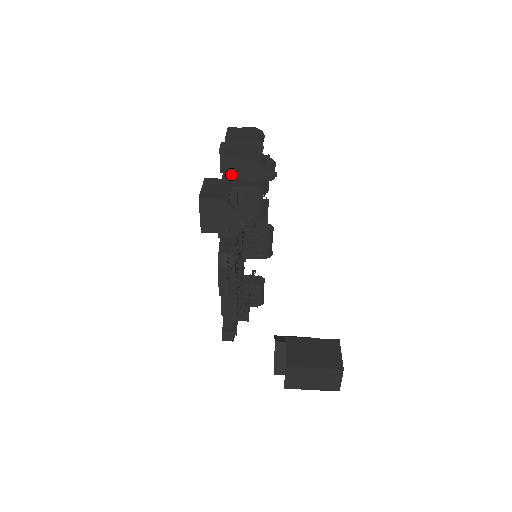
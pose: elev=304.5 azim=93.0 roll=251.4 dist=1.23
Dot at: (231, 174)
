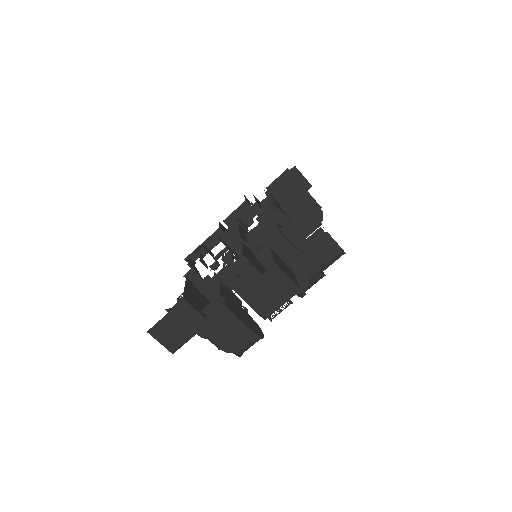
Dot at: occluded
